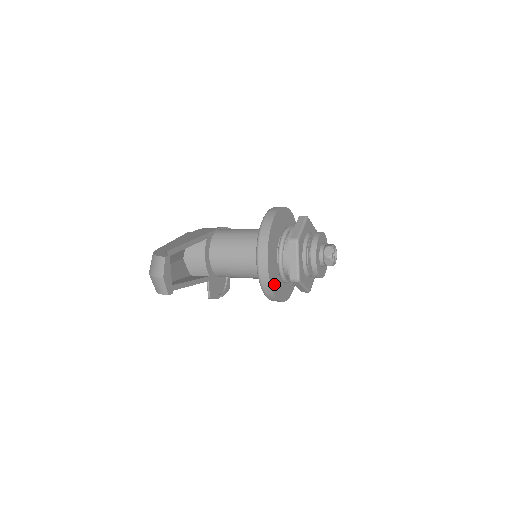
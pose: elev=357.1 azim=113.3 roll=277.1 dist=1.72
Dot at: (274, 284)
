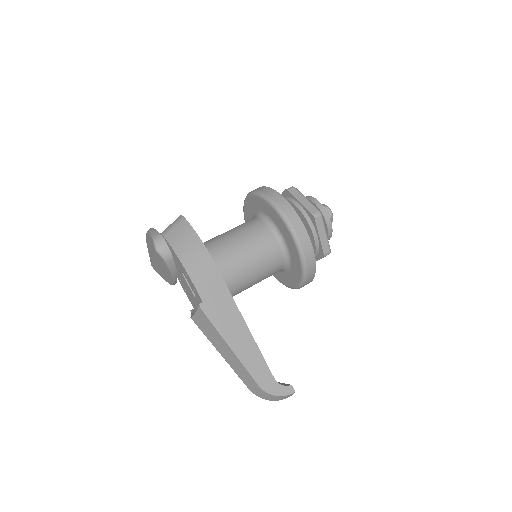
Dot at: occluded
